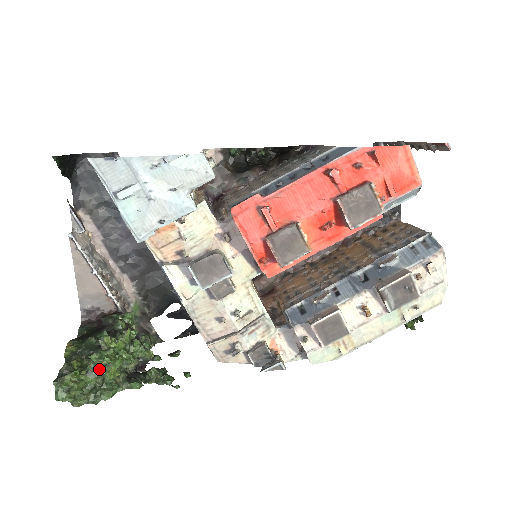
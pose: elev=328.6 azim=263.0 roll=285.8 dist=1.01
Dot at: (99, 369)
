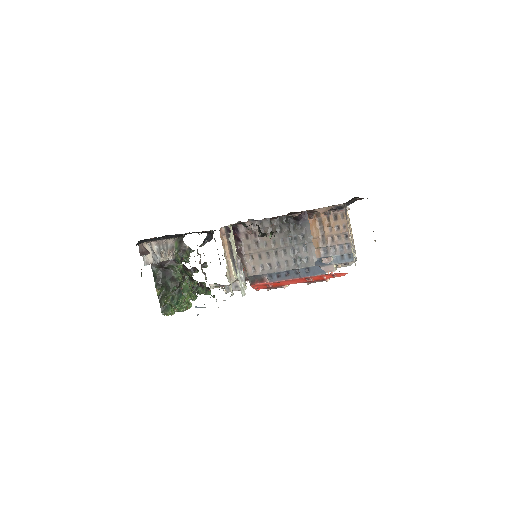
Dot at: occluded
